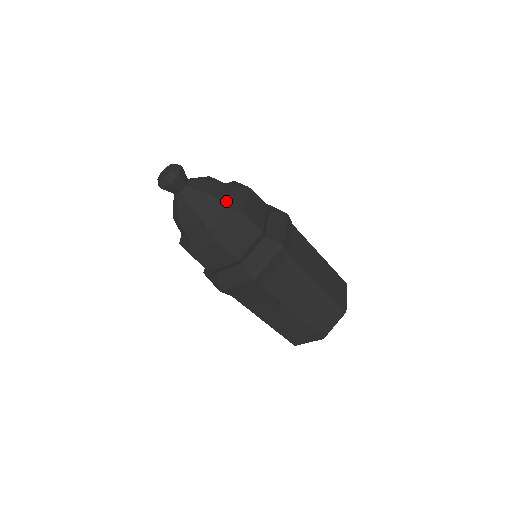
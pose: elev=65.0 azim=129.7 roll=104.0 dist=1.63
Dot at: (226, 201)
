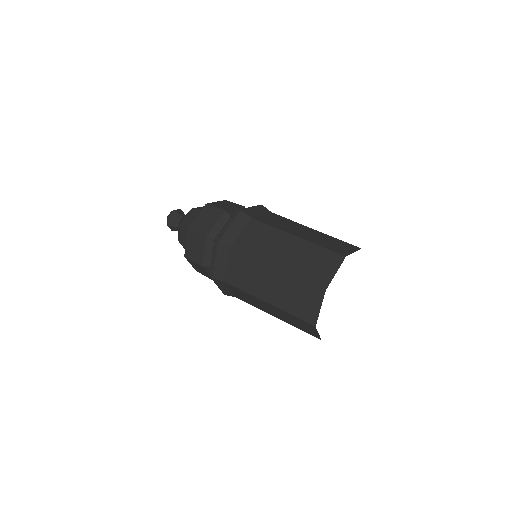
Dot at: occluded
